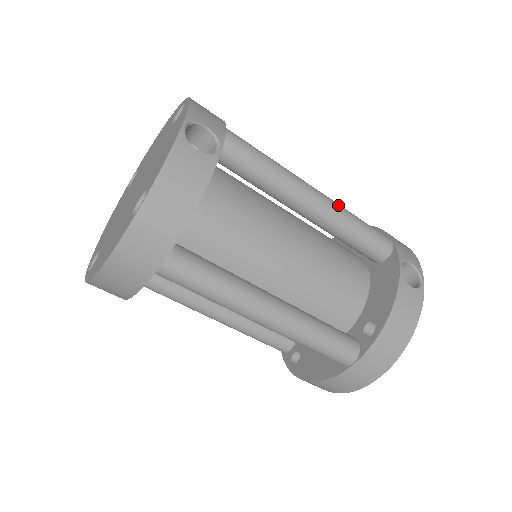
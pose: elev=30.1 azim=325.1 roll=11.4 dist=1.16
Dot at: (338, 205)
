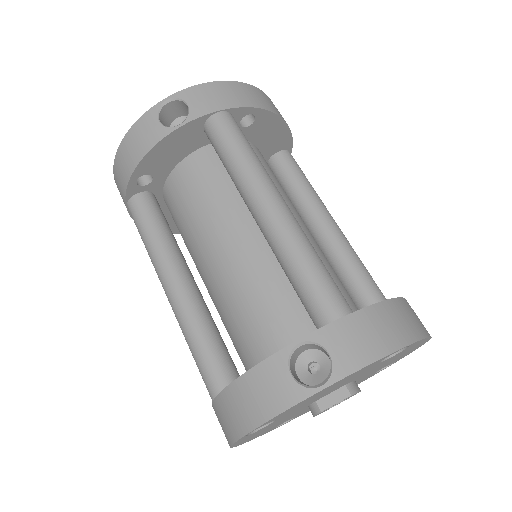
Dot at: (289, 230)
